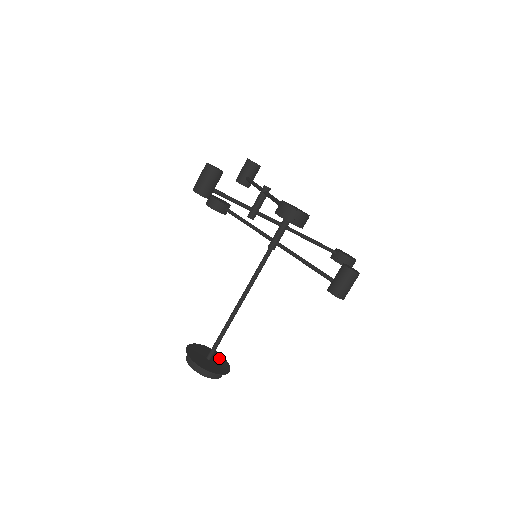
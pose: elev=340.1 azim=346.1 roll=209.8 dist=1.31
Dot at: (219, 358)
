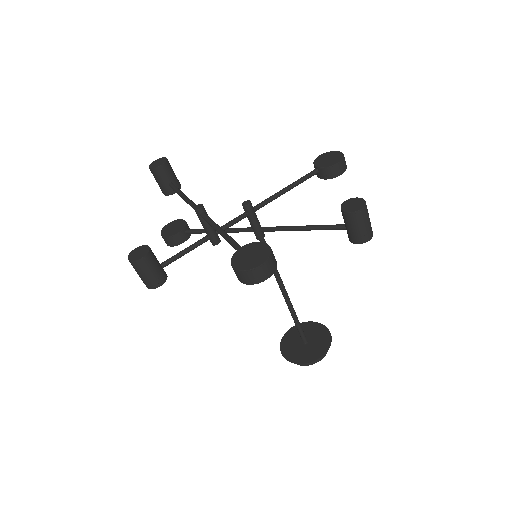
Dot at: (312, 329)
